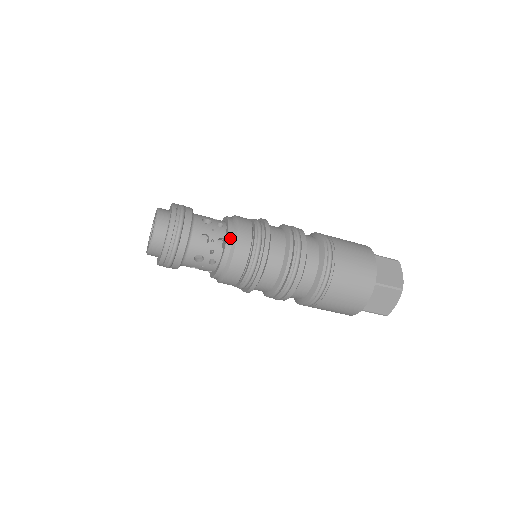
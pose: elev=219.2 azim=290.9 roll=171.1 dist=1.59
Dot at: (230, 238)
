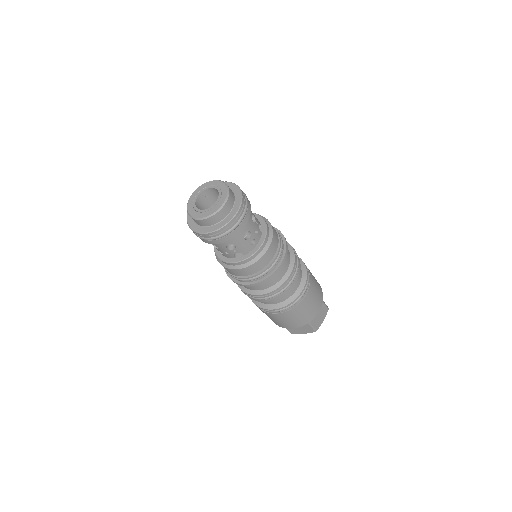
Dot at: (267, 225)
